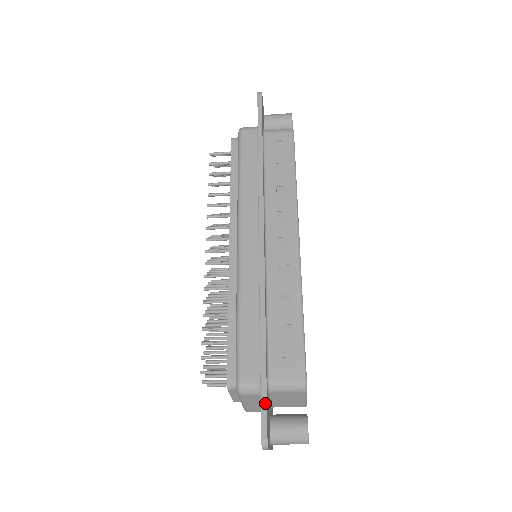
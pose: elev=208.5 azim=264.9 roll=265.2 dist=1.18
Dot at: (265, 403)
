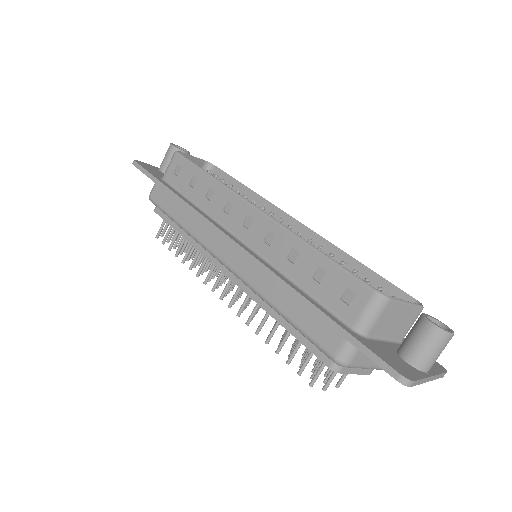
Dot at: (365, 349)
